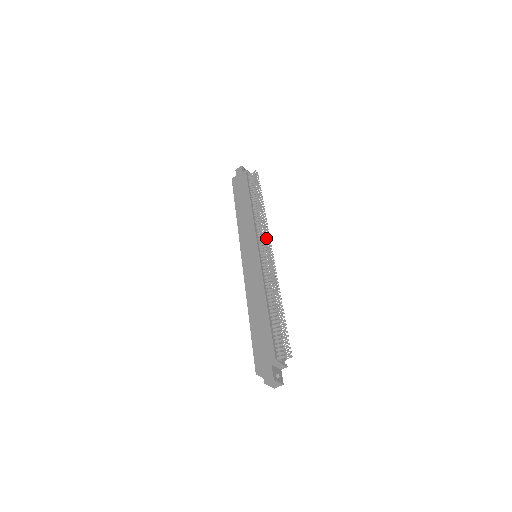
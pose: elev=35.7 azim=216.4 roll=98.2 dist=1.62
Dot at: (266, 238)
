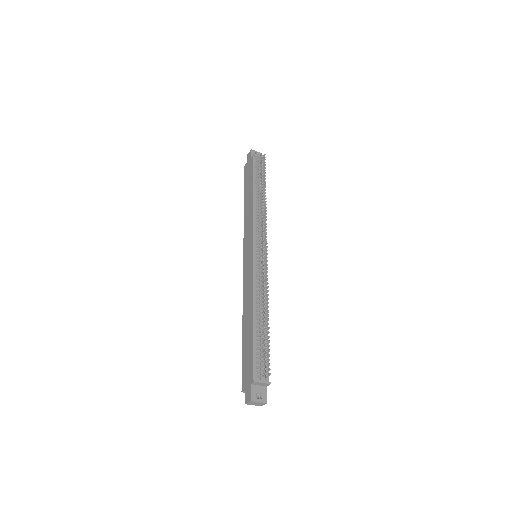
Dot at: (262, 235)
